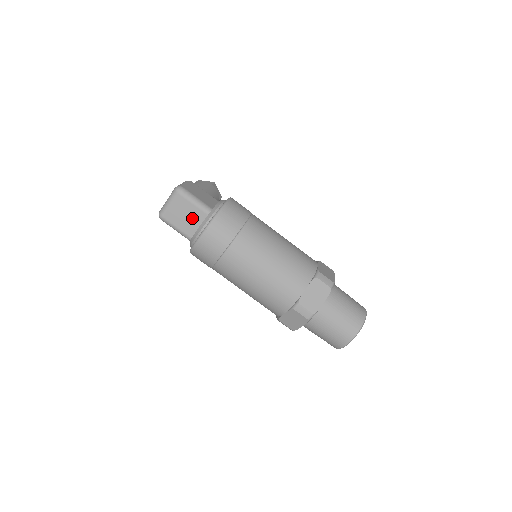
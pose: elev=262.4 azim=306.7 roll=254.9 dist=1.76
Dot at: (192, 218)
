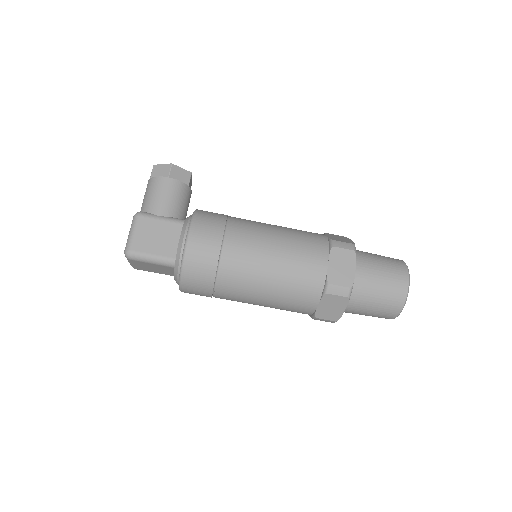
Dot at: (162, 269)
